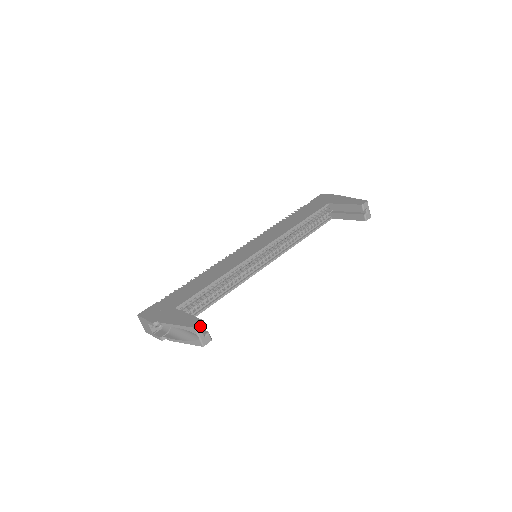
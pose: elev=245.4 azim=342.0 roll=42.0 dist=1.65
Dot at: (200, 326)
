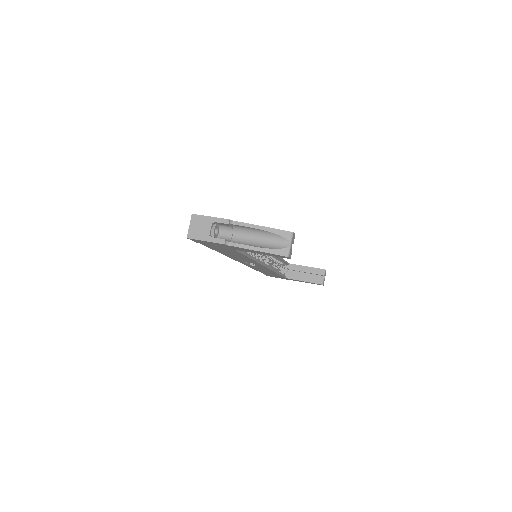
Dot at: (294, 236)
